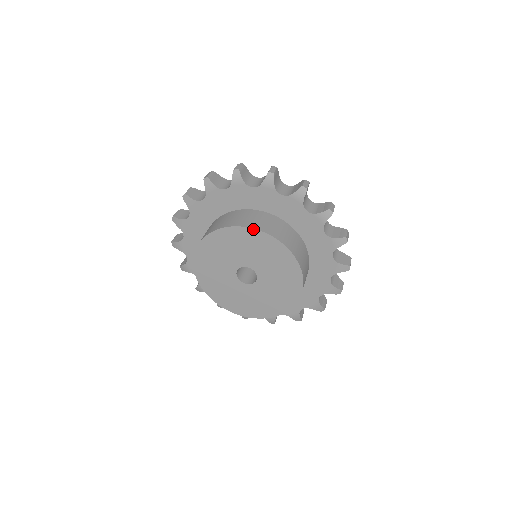
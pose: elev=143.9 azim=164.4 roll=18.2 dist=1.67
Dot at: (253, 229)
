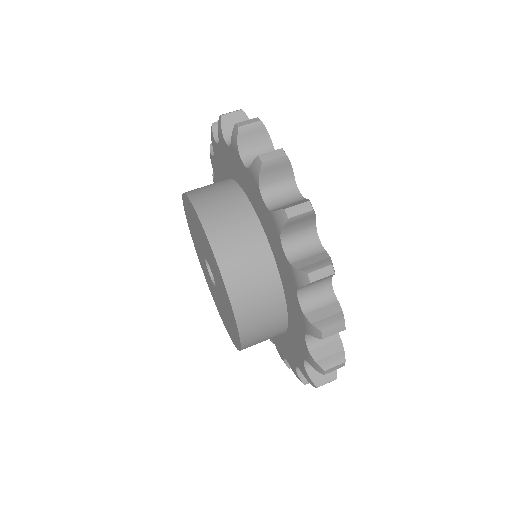
Dot at: (192, 204)
